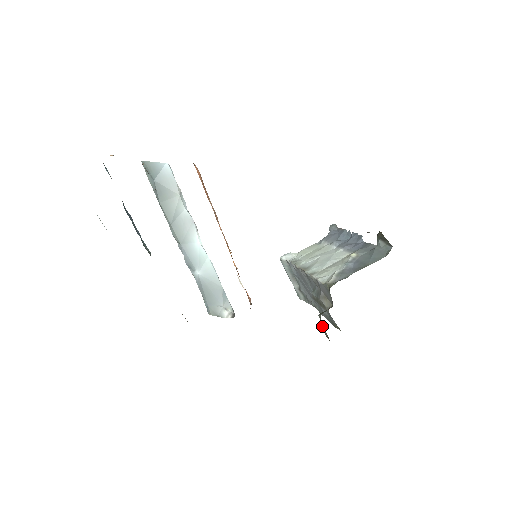
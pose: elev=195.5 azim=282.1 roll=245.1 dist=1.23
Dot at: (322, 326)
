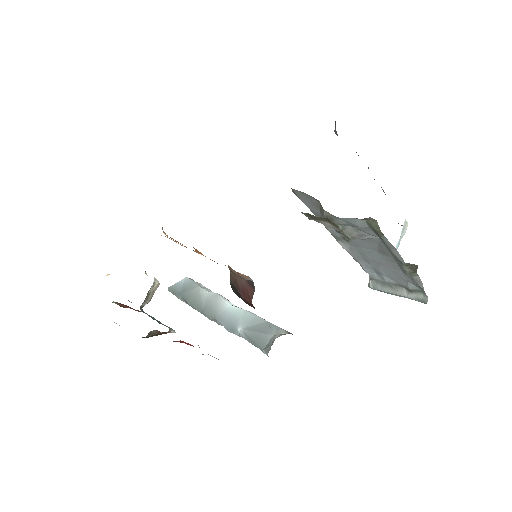
Dot at: occluded
